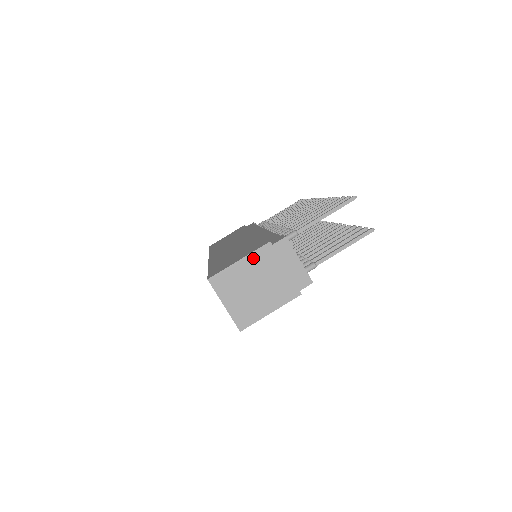
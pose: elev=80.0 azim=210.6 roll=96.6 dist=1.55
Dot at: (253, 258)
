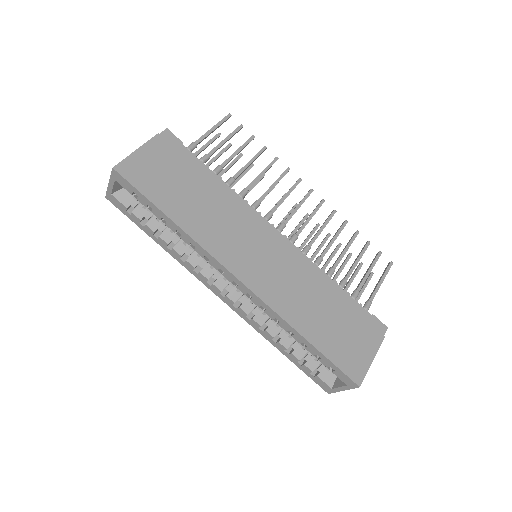
Dot at: (374, 353)
